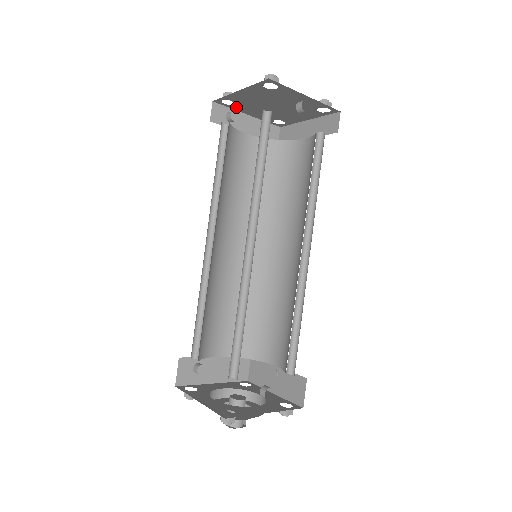
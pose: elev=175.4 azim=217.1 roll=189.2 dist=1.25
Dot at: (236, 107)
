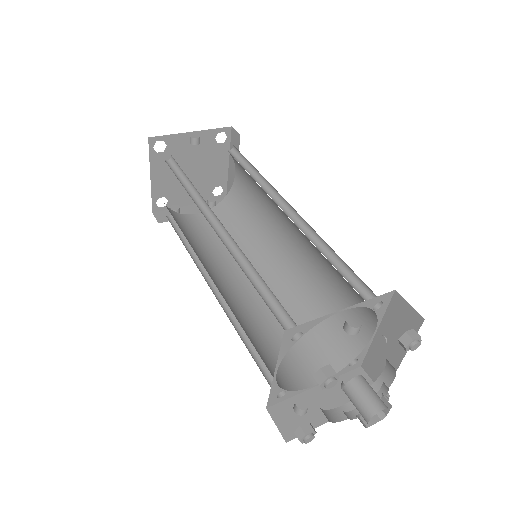
Dot at: (173, 203)
